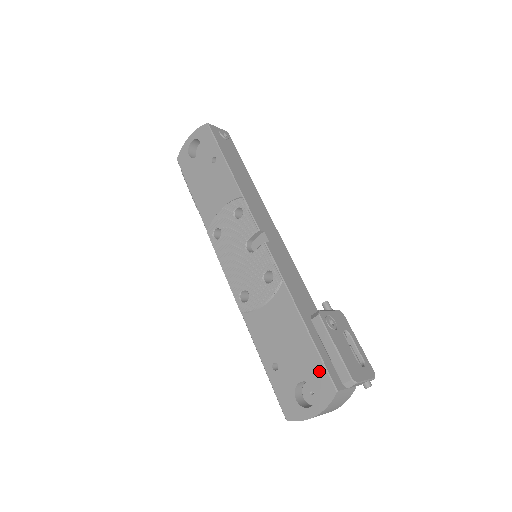
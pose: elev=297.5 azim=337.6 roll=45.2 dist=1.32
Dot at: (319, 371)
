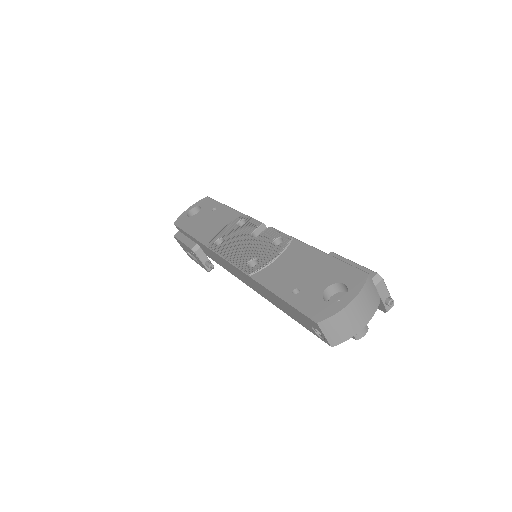
Dot at: (346, 270)
